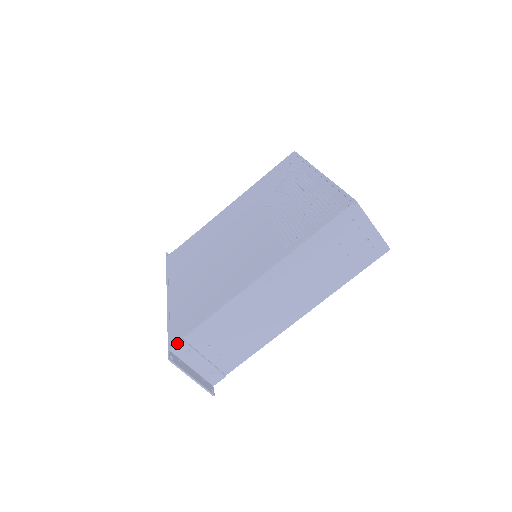
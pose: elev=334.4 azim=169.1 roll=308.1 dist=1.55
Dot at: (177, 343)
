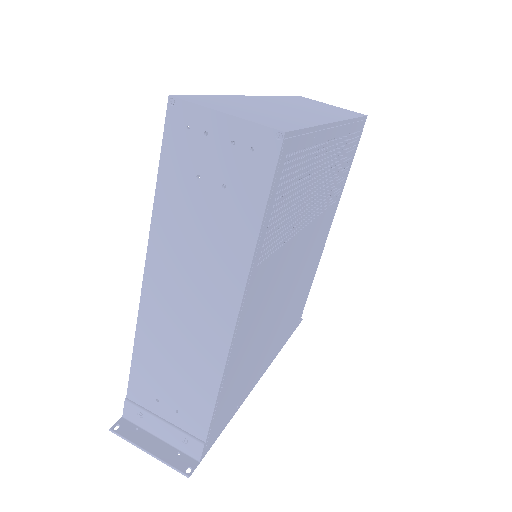
Dot at: occluded
